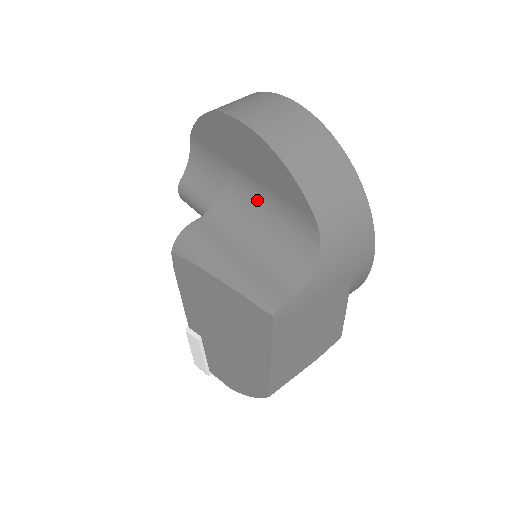
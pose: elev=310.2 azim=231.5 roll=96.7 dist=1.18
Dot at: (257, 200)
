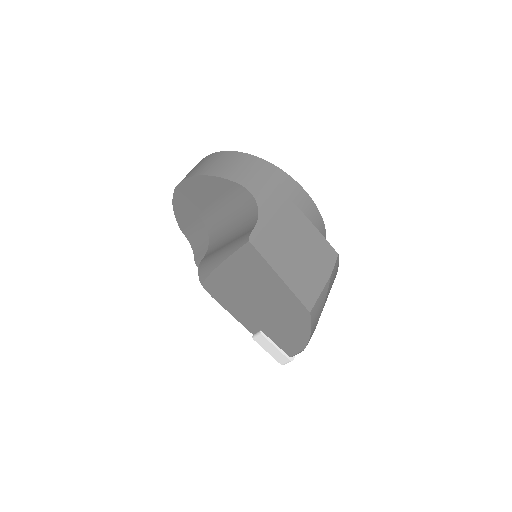
Dot at: (220, 215)
